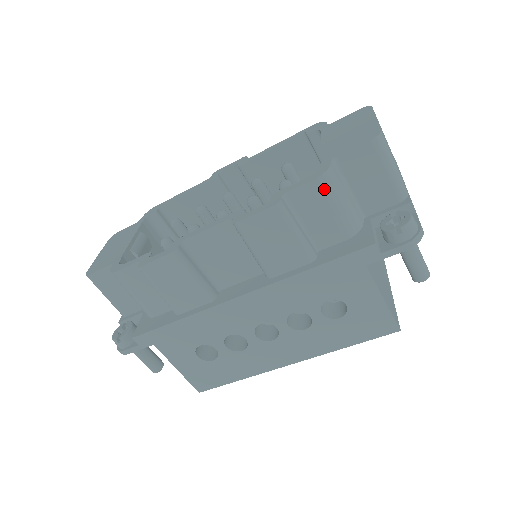
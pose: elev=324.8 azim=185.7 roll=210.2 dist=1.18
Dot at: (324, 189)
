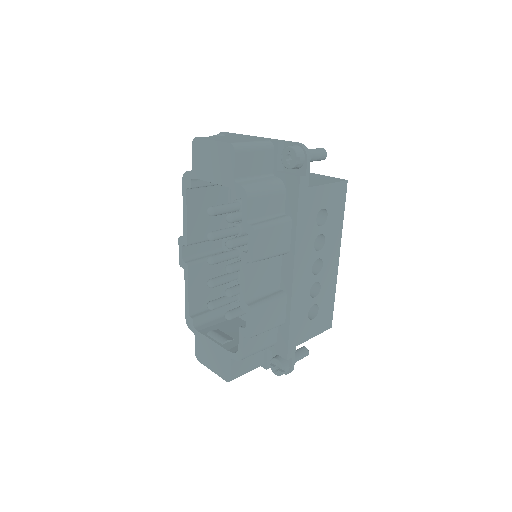
Dot at: (254, 195)
